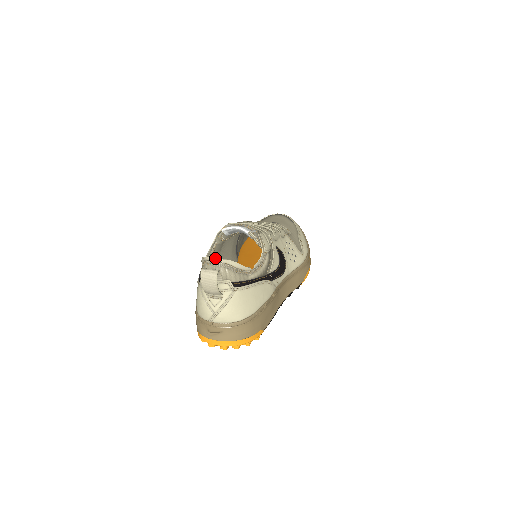
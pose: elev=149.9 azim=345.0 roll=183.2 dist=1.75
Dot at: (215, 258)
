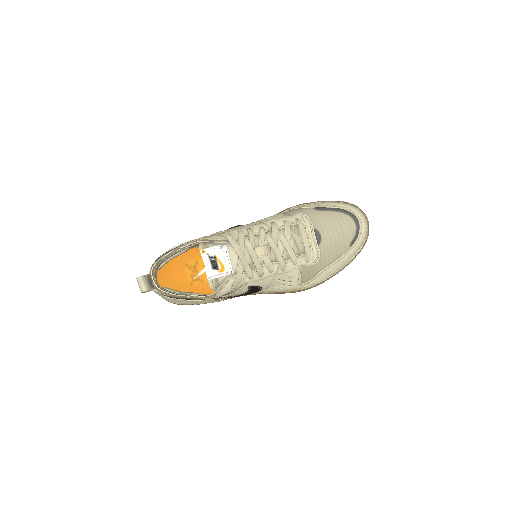
Dot at: (153, 281)
